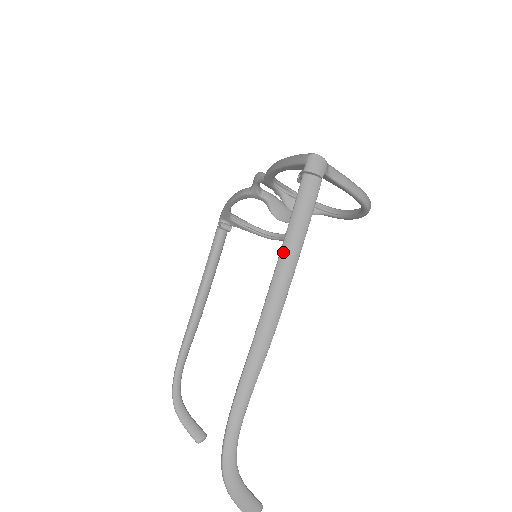
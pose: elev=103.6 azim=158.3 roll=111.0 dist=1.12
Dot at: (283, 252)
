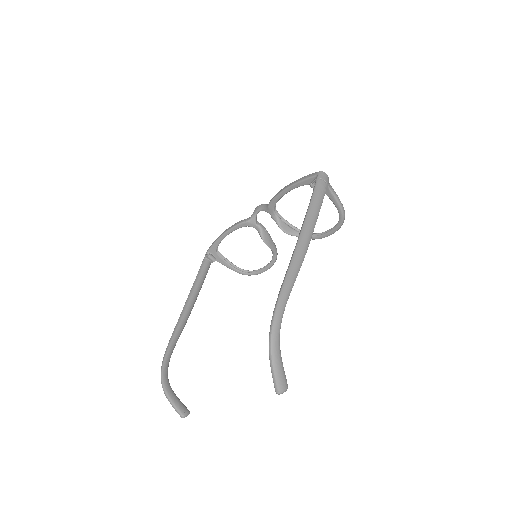
Dot at: (308, 214)
